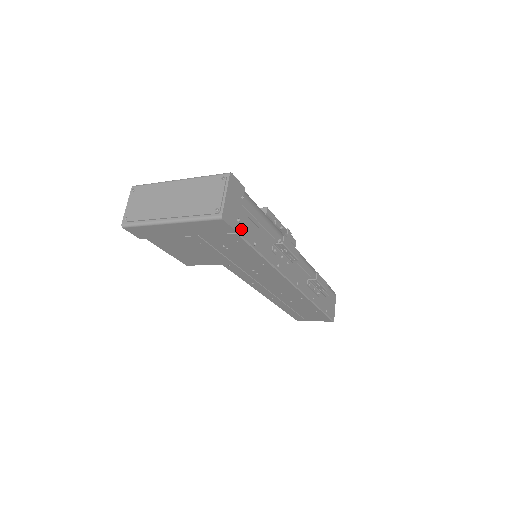
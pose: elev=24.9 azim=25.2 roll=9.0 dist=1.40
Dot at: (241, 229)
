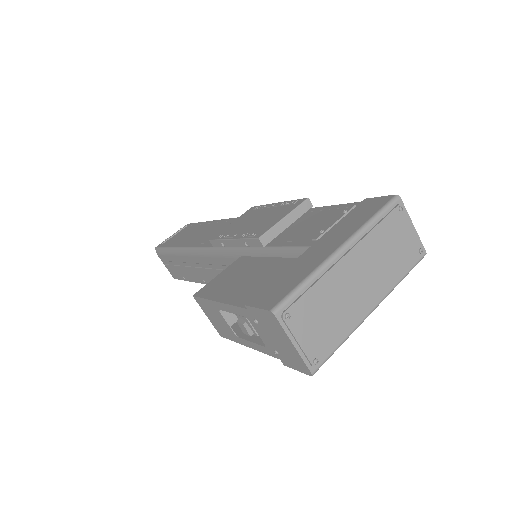
Dot at: occluded
